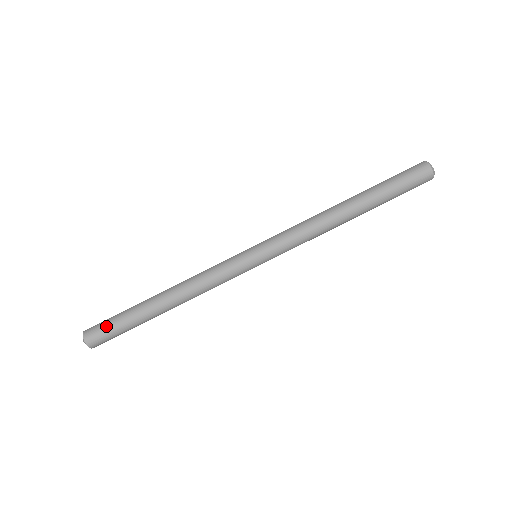
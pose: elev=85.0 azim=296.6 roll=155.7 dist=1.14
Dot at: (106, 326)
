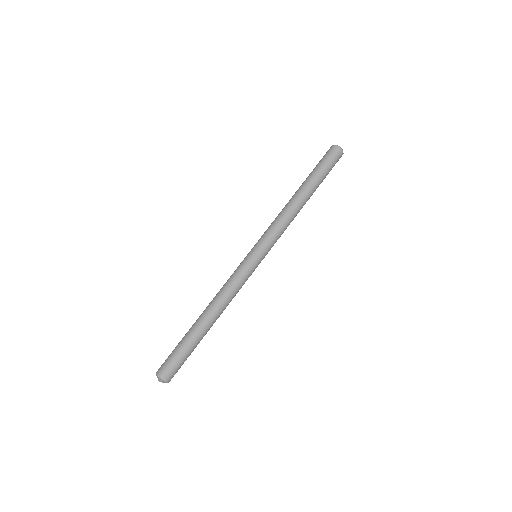
Dot at: (174, 360)
